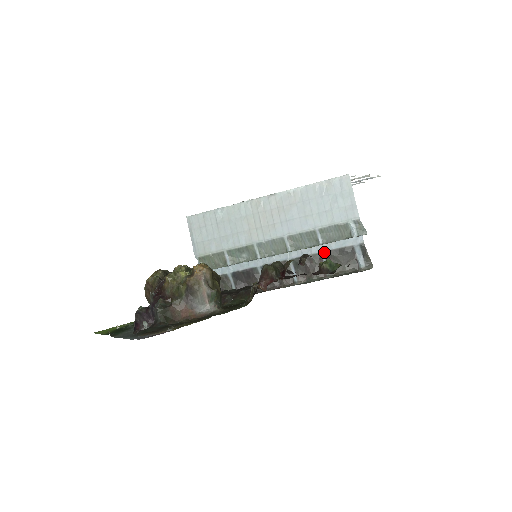
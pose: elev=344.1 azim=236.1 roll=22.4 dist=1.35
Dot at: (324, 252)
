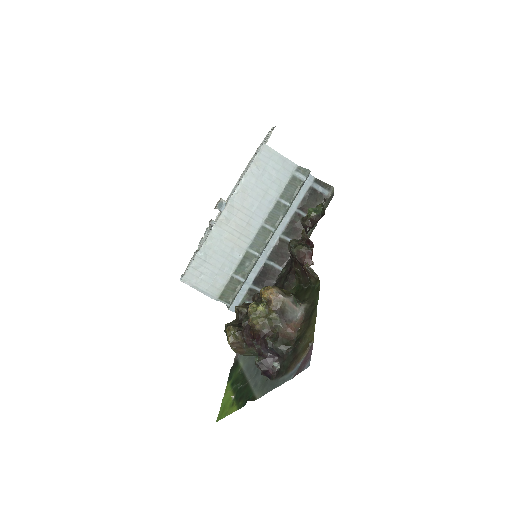
Dot at: (297, 208)
